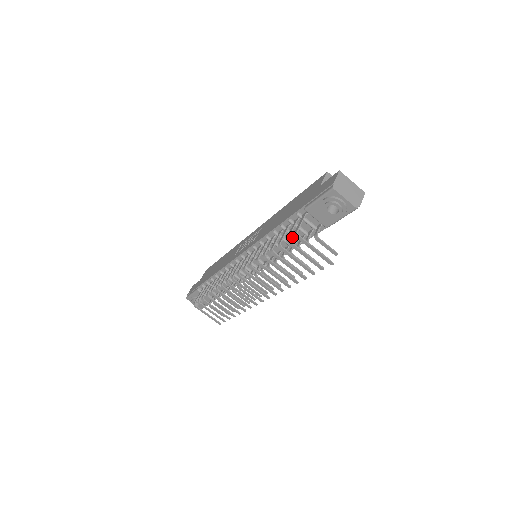
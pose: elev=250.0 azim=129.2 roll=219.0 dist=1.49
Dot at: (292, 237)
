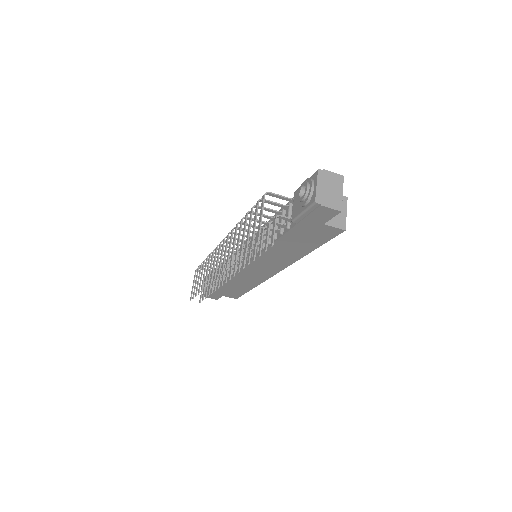
Dot at: occluded
